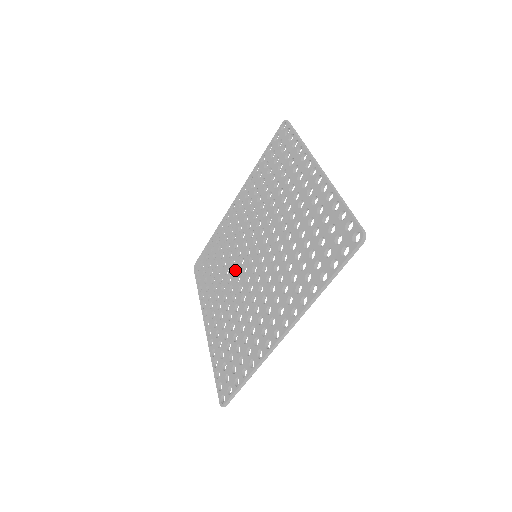
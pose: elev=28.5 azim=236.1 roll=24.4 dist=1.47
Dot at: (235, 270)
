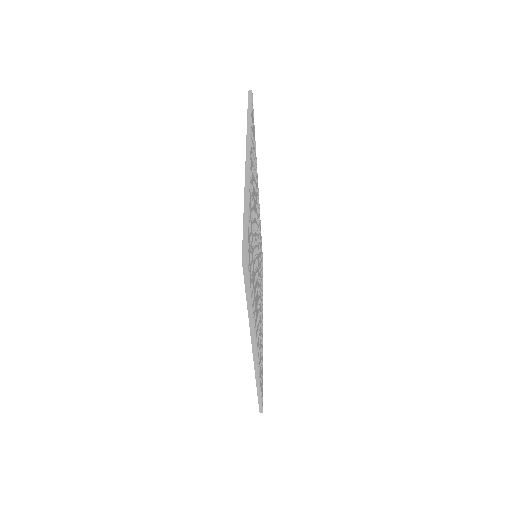
Dot at: occluded
